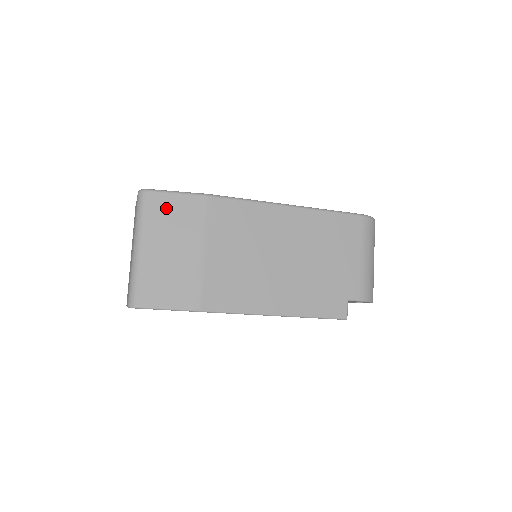
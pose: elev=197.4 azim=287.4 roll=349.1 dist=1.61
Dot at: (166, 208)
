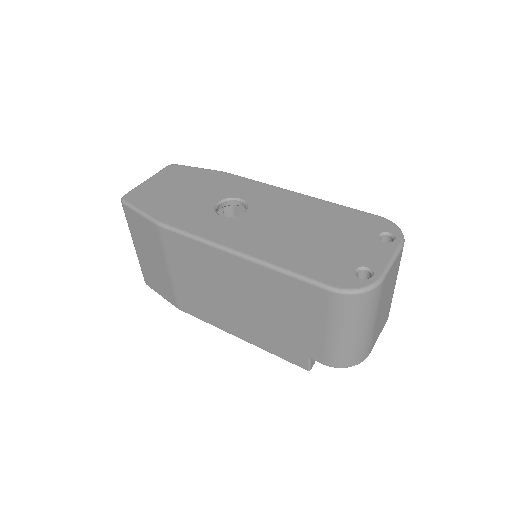
Dot at: (137, 223)
